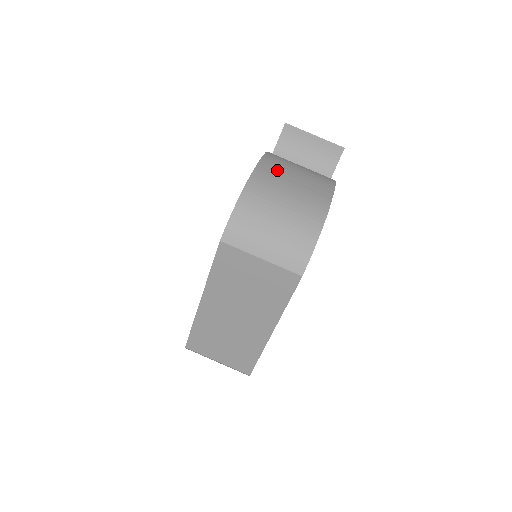
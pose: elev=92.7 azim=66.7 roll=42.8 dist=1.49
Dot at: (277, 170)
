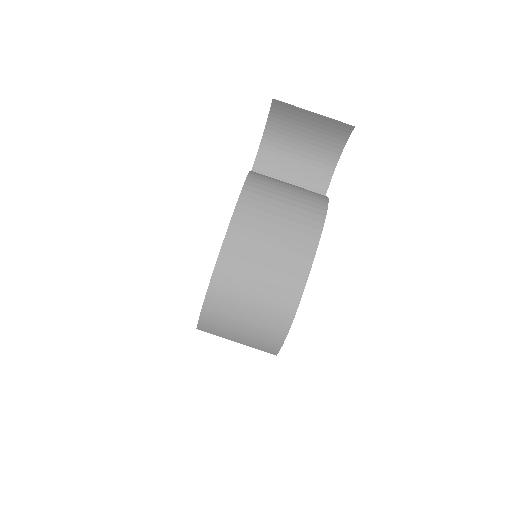
Dot at: (245, 247)
